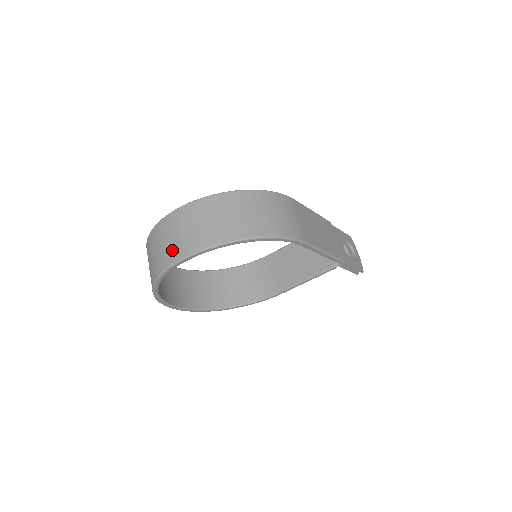
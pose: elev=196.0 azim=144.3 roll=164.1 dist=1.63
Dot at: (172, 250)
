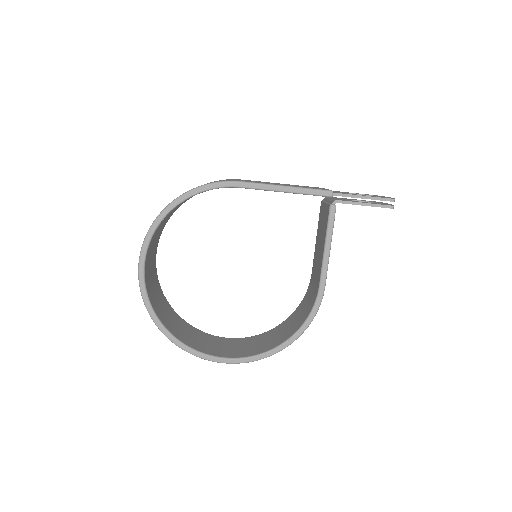
Dot at: occluded
